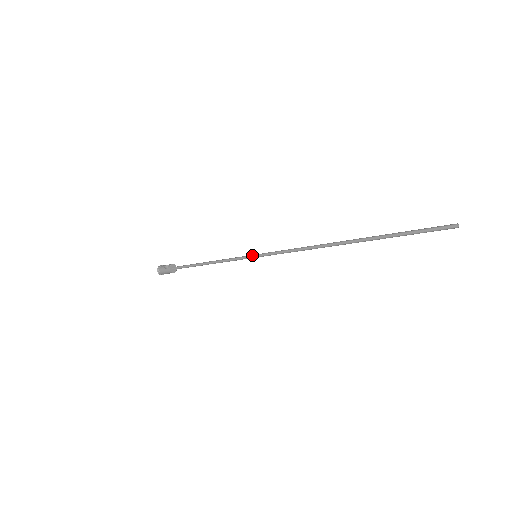
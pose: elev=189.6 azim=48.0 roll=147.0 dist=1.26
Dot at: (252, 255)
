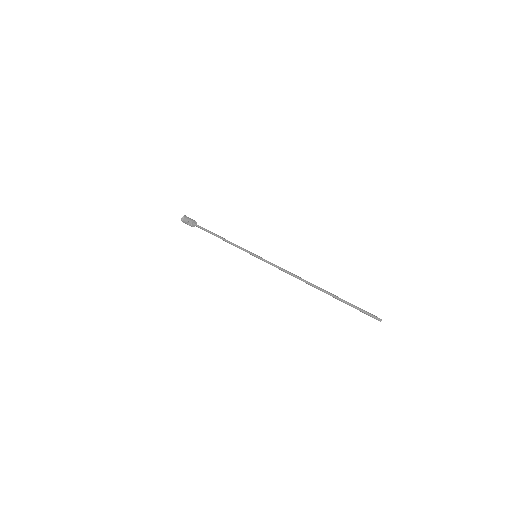
Dot at: occluded
